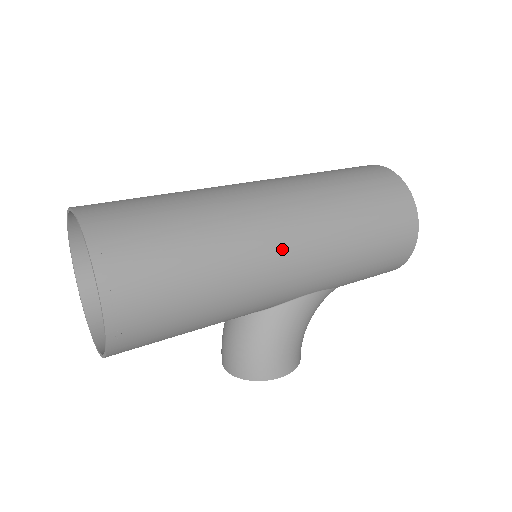
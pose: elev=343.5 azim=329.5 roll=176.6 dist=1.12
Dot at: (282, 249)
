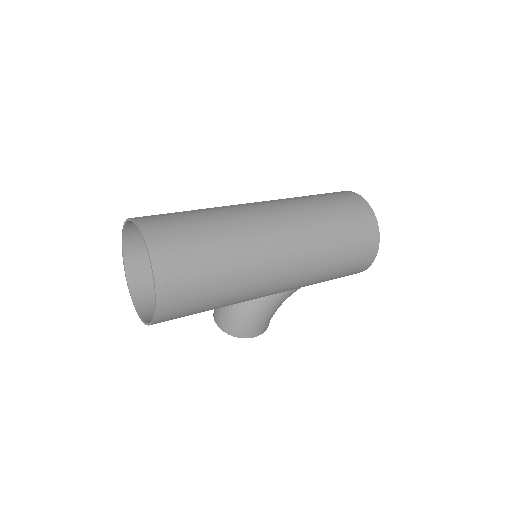
Dot at: (278, 272)
